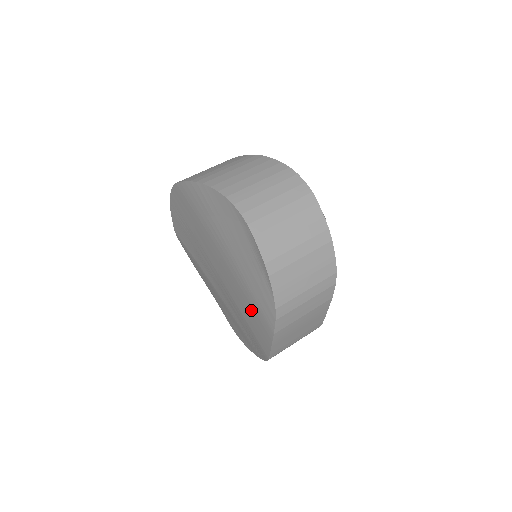
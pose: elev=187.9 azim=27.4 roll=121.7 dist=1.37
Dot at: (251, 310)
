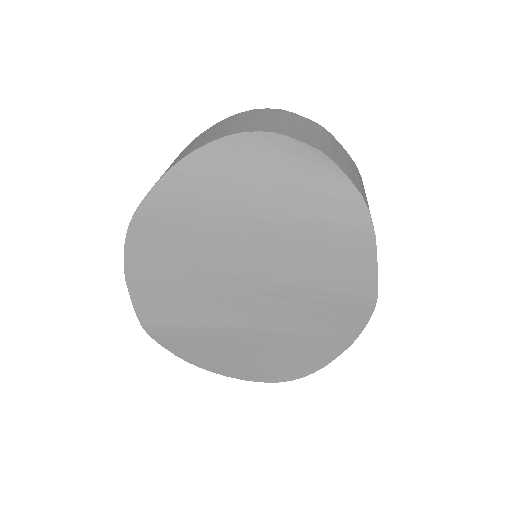
Dot at: (327, 251)
